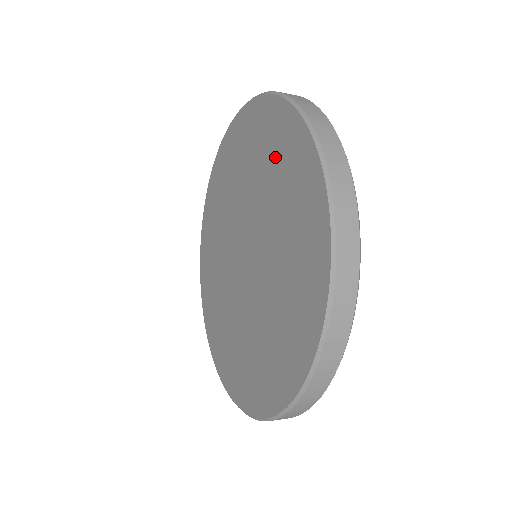
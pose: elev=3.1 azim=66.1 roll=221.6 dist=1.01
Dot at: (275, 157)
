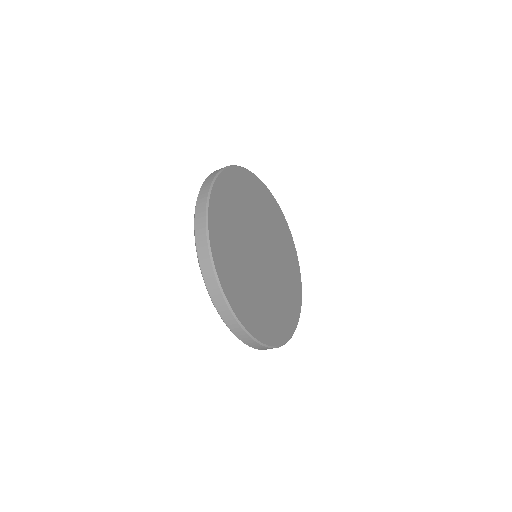
Dot at: occluded
